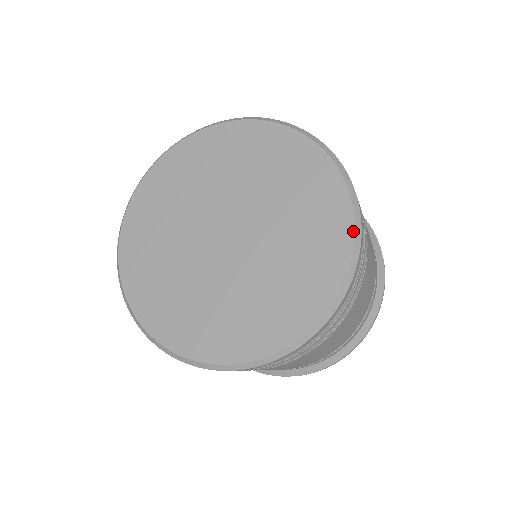
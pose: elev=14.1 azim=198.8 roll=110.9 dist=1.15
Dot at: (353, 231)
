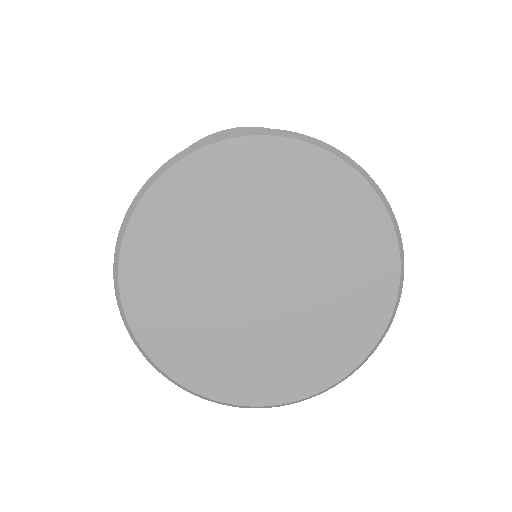
Dot at: (381, 334)
